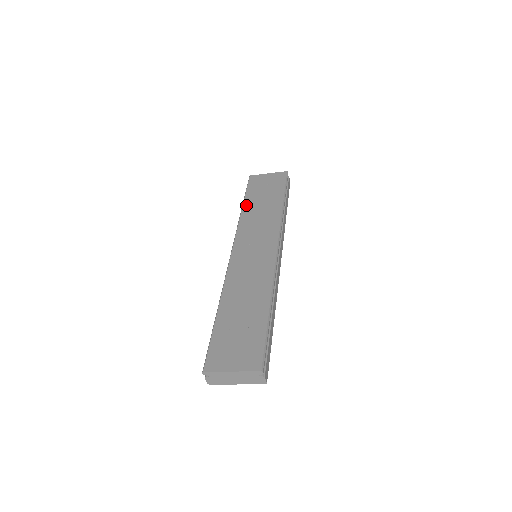
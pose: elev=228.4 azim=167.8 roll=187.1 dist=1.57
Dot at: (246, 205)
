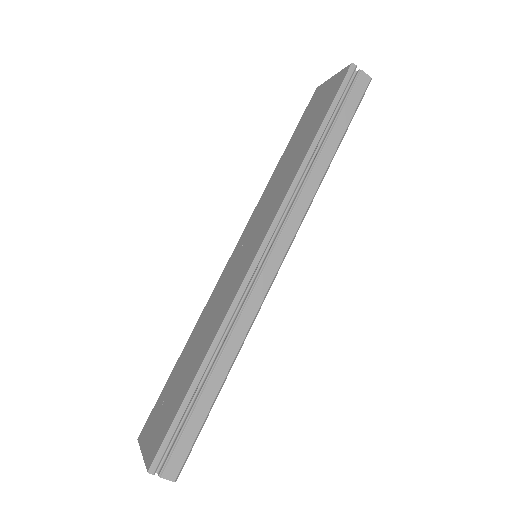
Dot at: (283, 156)
